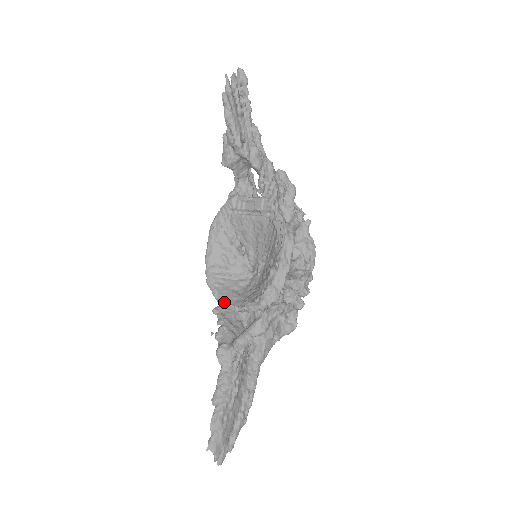
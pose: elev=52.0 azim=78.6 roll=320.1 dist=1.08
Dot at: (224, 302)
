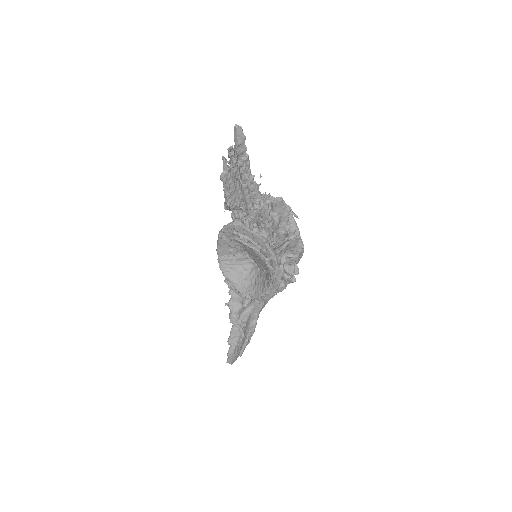
Dot at: (233, 288)
